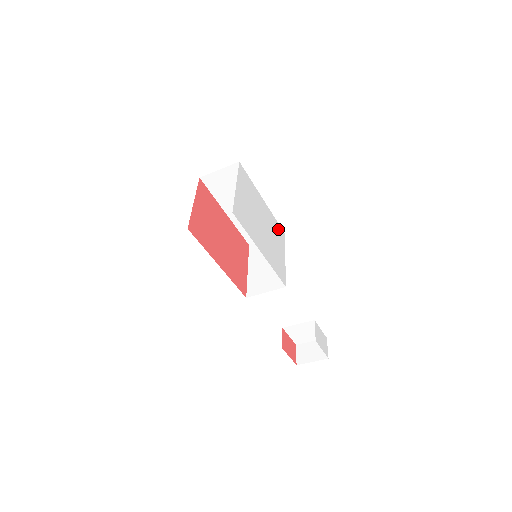
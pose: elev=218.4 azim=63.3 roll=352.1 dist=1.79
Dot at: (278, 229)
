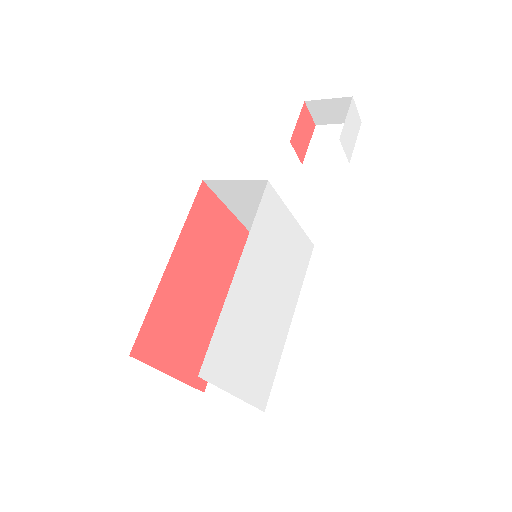
Dot at: (265, 217)
